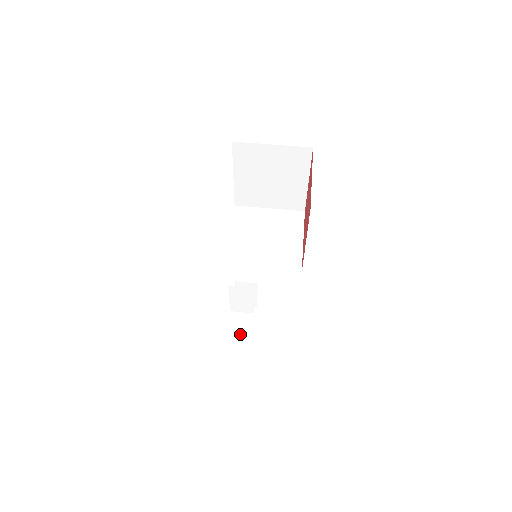
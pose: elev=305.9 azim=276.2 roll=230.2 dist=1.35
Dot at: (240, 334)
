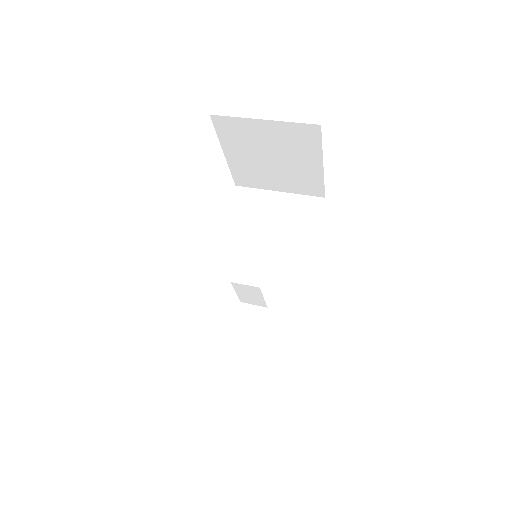
Dot at: (260, 320)
